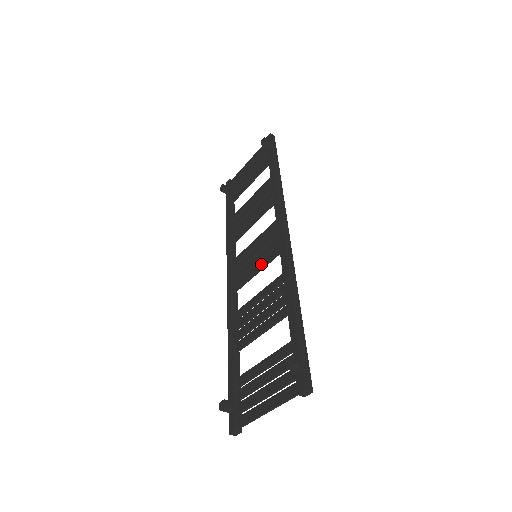
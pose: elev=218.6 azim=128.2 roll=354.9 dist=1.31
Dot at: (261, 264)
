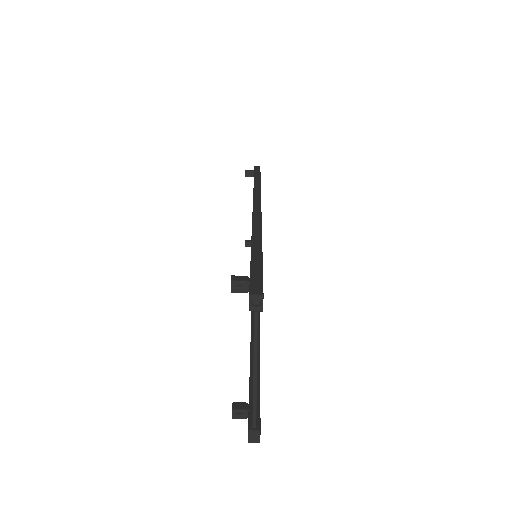
Dot at: occluded
